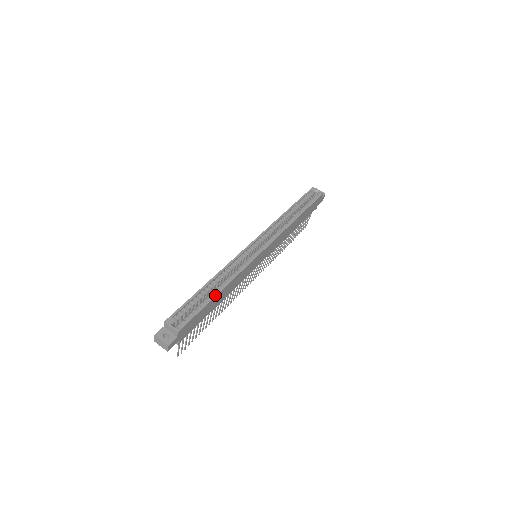
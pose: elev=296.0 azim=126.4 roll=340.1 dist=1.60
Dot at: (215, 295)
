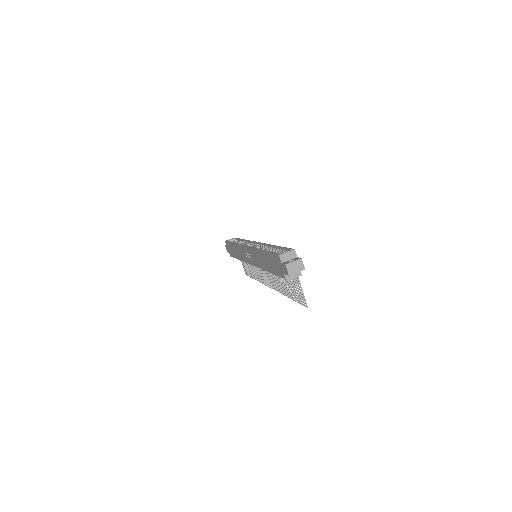
Dot at: (276, 246)
